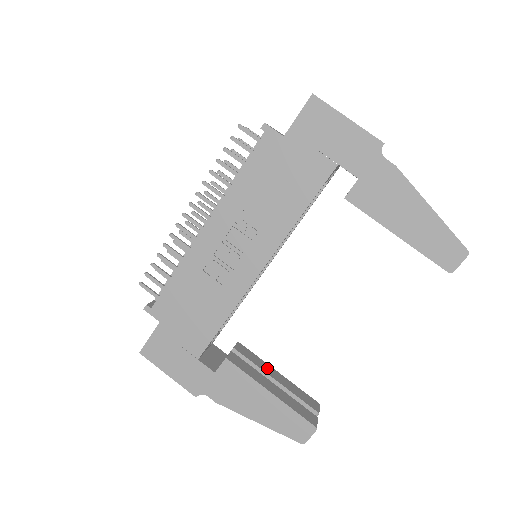
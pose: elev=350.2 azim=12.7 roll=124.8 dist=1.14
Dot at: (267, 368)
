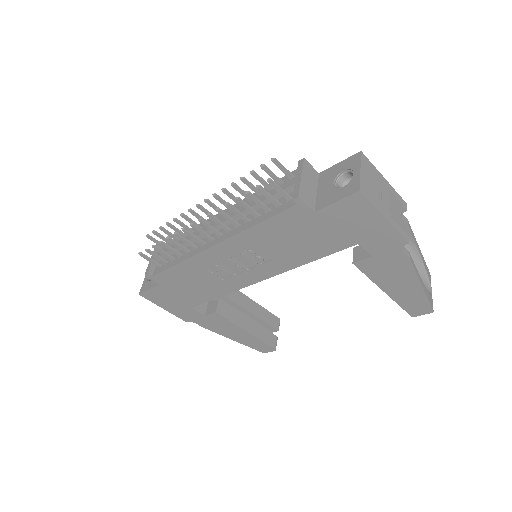
Dot at: (245, 302)
